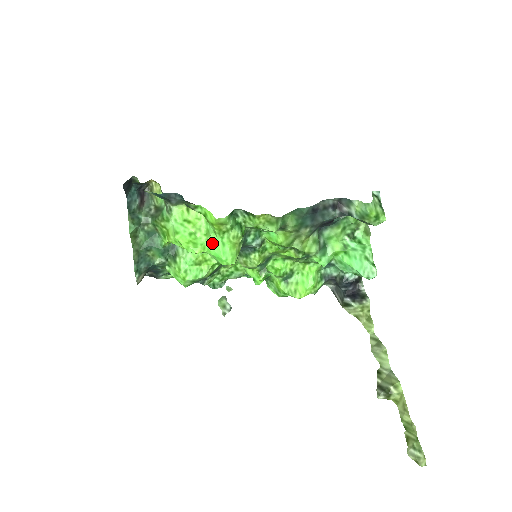
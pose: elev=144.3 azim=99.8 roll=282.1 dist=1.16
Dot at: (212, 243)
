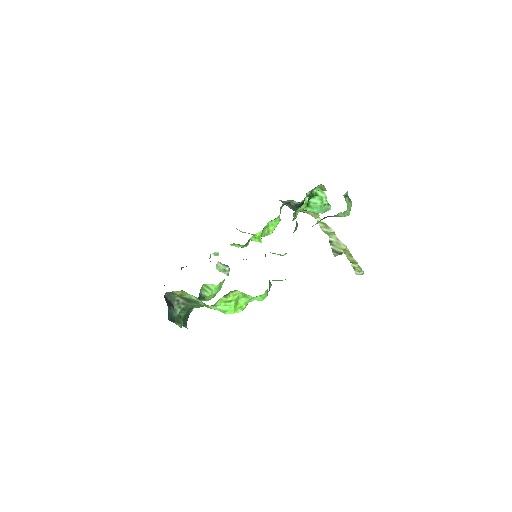
Dot at: (252, 299)
